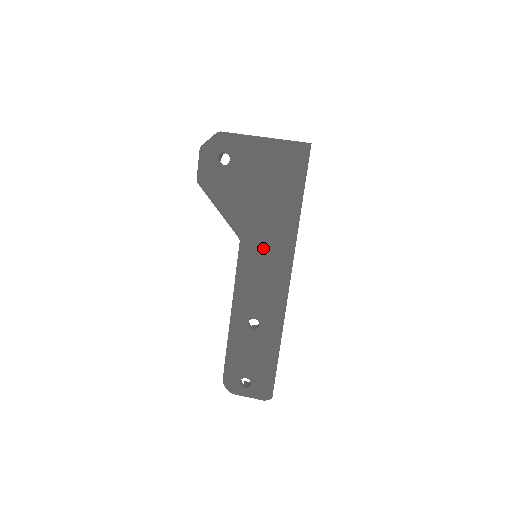
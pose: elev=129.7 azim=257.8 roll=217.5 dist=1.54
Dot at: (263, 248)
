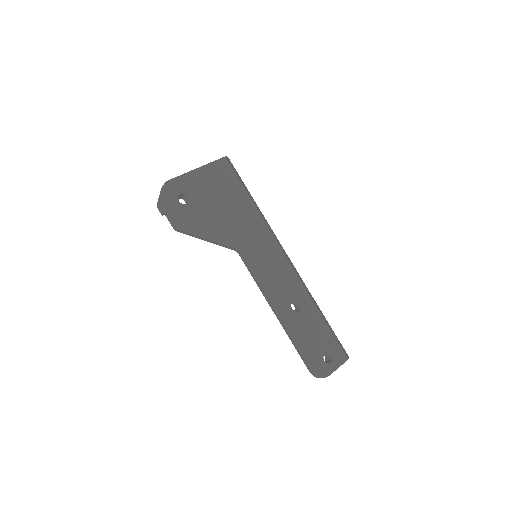
Dot at: (258, 244)
